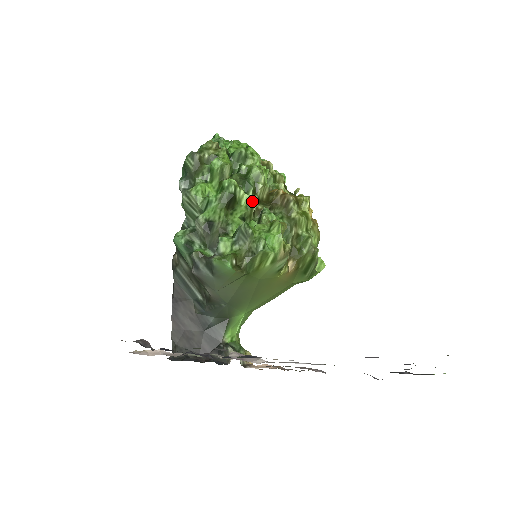
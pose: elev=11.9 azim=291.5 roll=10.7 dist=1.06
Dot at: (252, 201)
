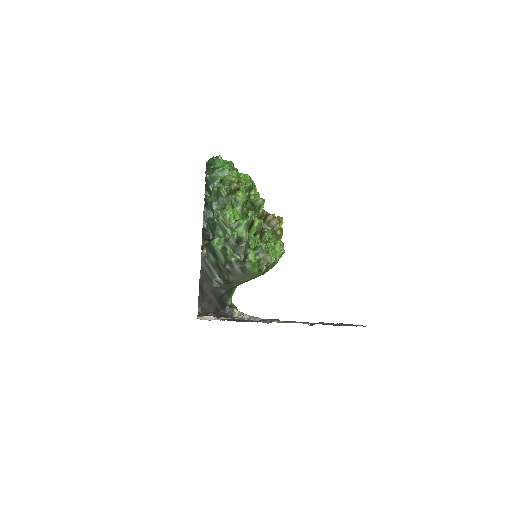
Dot at: (261, 224)
